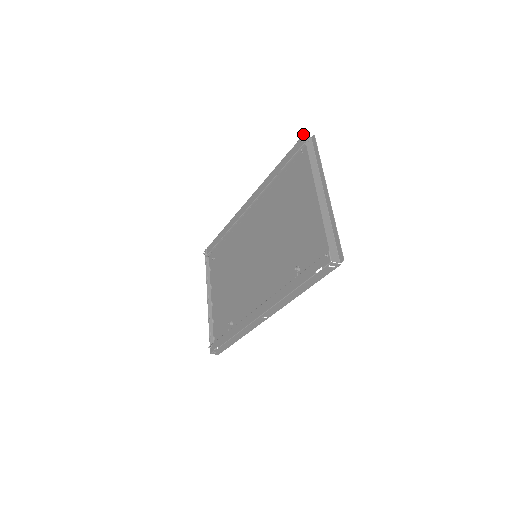
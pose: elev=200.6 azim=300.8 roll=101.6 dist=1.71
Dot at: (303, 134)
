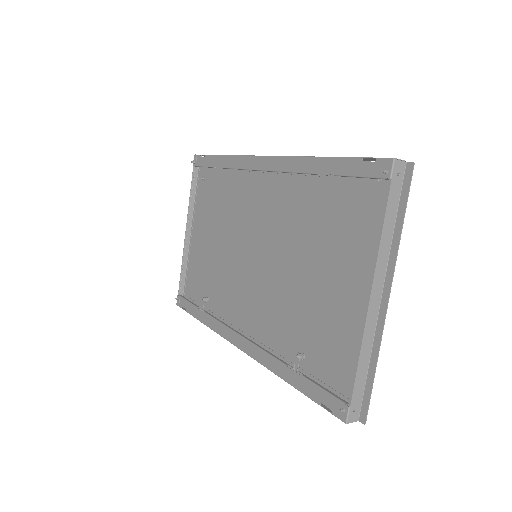
Dot at: (394, 158)
